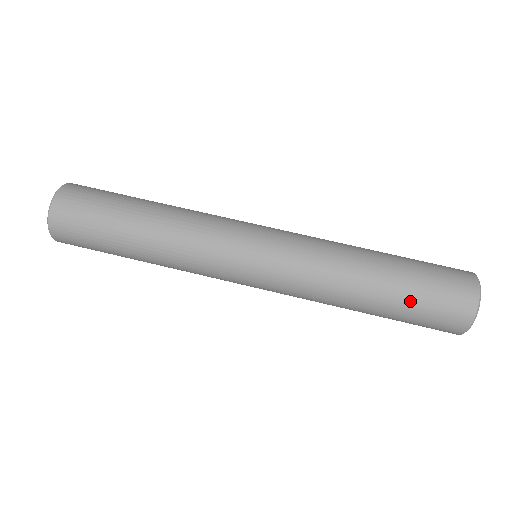
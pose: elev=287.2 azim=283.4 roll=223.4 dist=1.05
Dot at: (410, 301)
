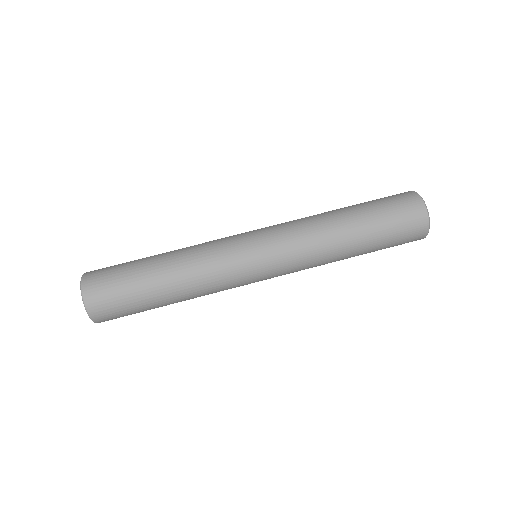
Dot at: (382, 243)
